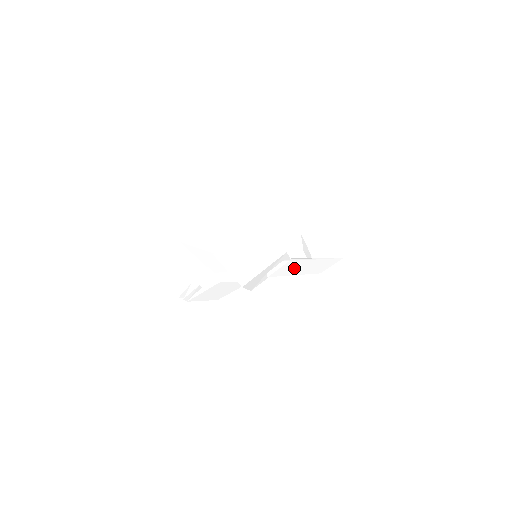
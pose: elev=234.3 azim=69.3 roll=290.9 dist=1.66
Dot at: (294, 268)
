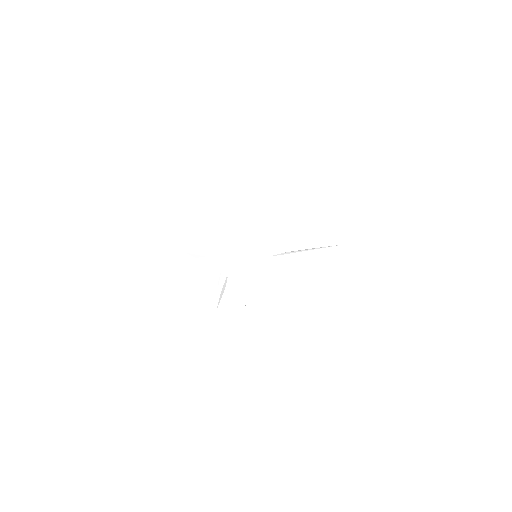
Dot at: (293, 263)
